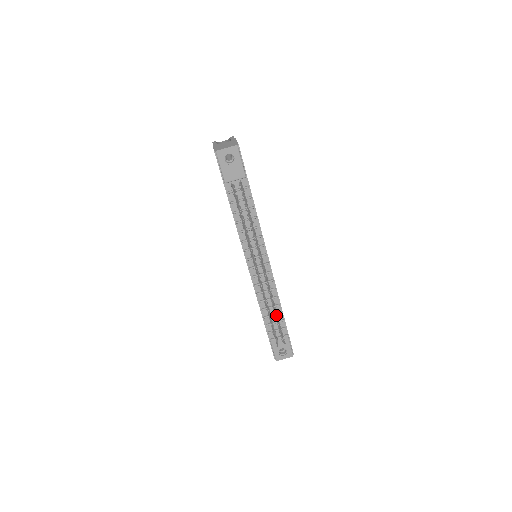
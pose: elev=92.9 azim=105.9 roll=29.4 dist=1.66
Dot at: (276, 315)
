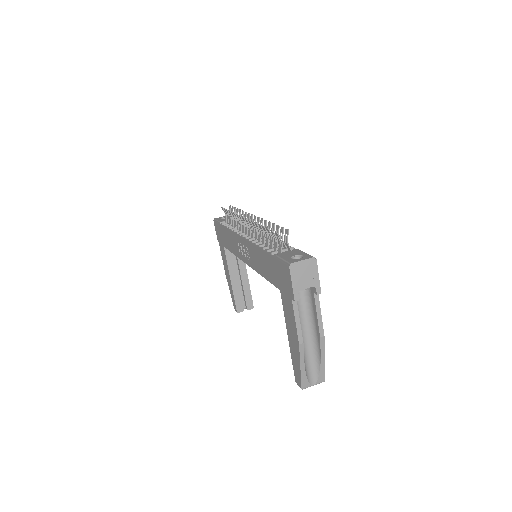
Dot at: (271, 228)
